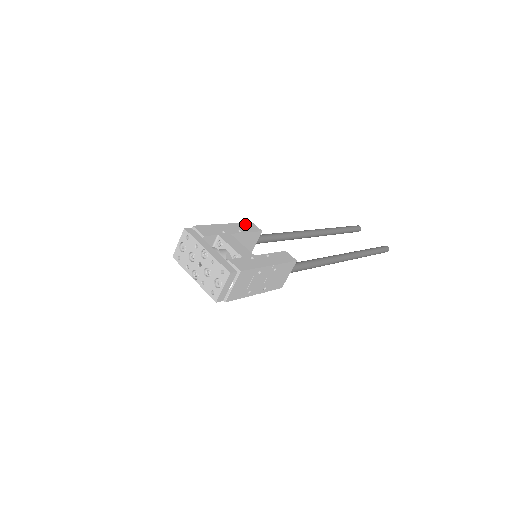
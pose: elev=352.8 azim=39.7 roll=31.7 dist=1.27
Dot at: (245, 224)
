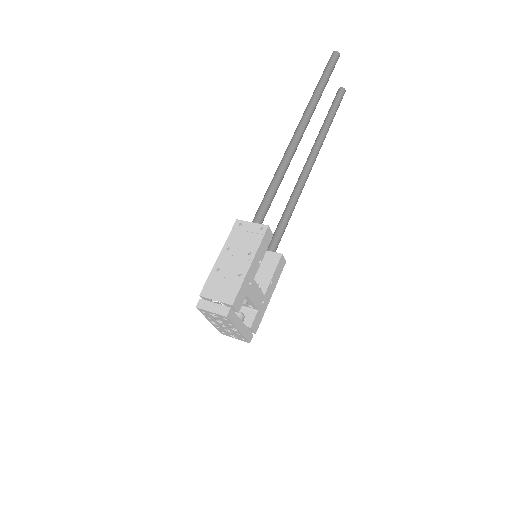
Dot at: (264, 239)
